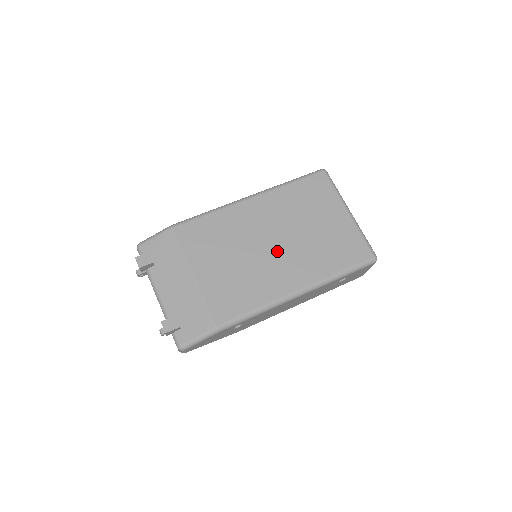
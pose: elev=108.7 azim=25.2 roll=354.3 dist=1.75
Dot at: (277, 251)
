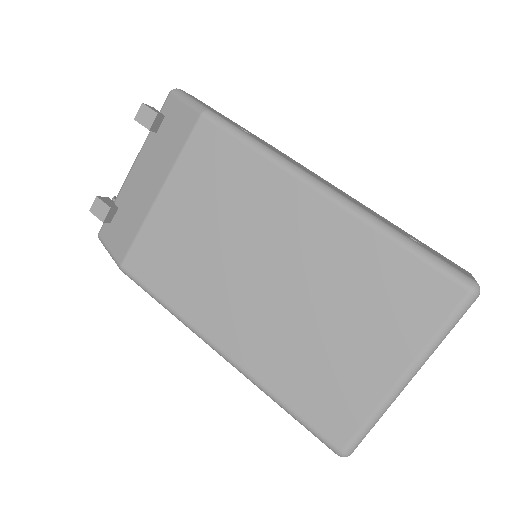
Dot at: (257, 288)
